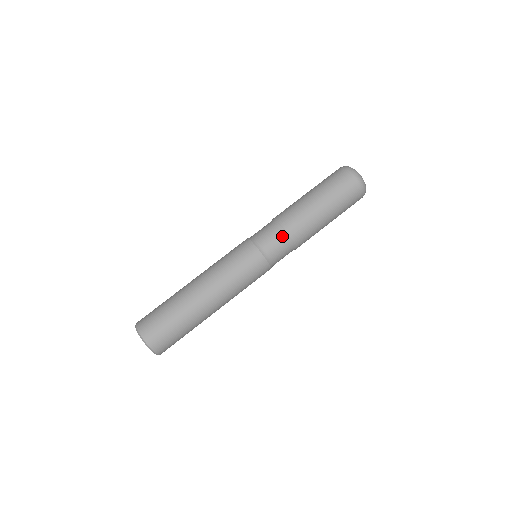
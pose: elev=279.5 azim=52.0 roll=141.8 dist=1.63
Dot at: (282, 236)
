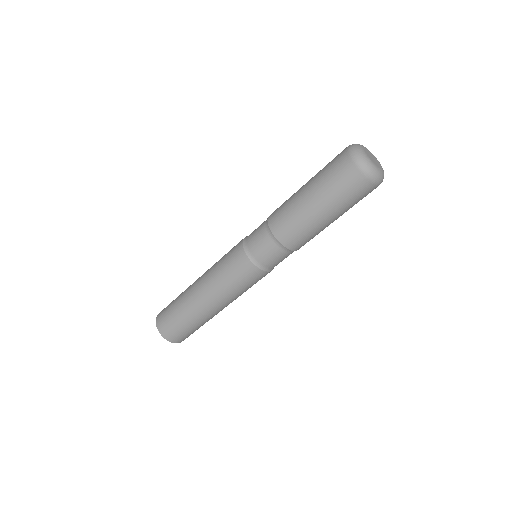
Dot at: (288, 254)
